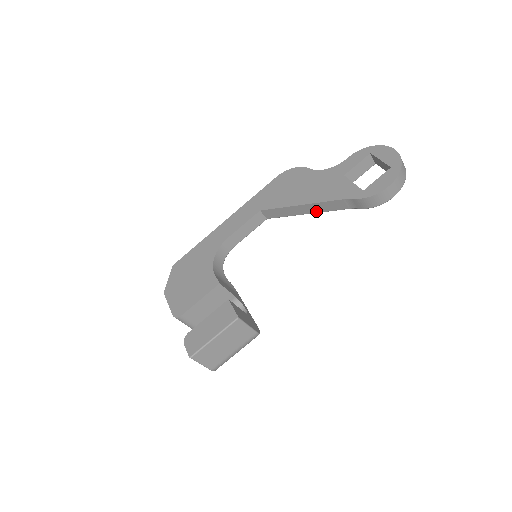
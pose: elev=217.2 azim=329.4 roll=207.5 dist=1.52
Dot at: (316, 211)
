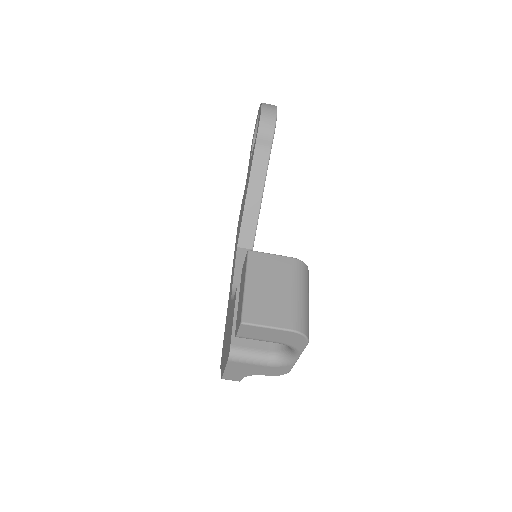
Dot at: (260, 189)
